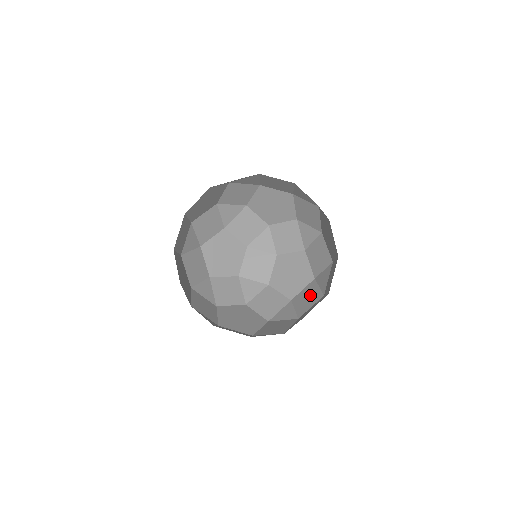
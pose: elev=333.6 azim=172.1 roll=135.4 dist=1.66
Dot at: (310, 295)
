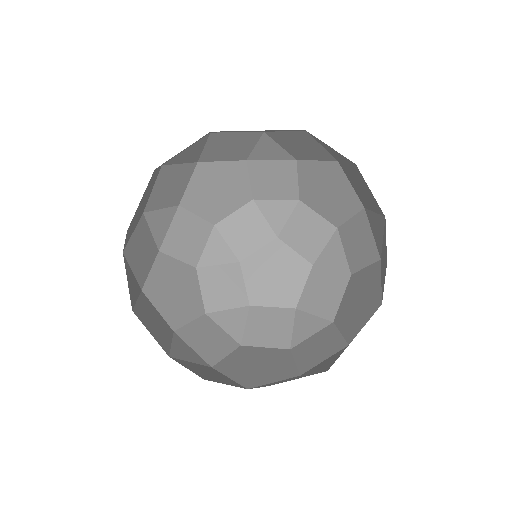
Dot at: (325, 286)
